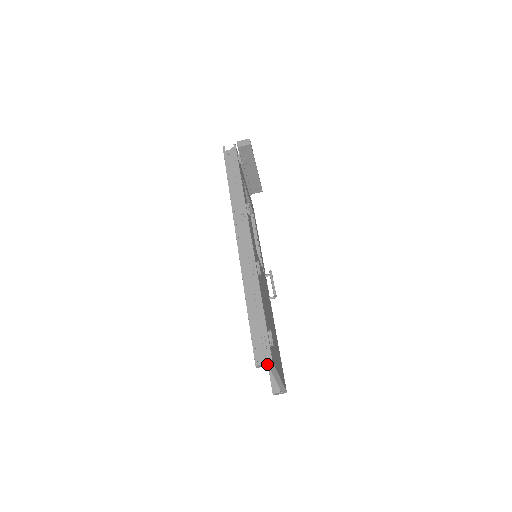
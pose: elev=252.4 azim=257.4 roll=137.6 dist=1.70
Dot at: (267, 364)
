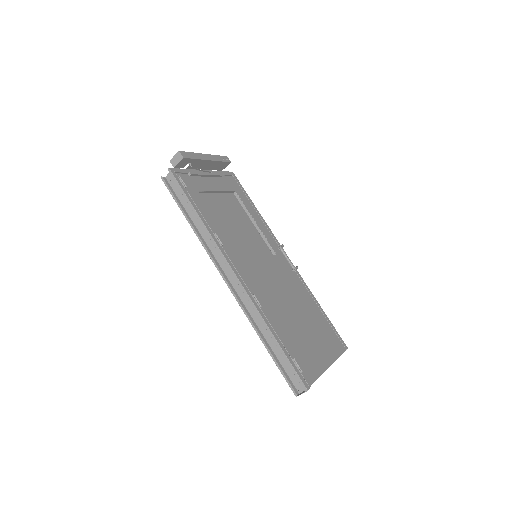
Dot at: (305, 391)
